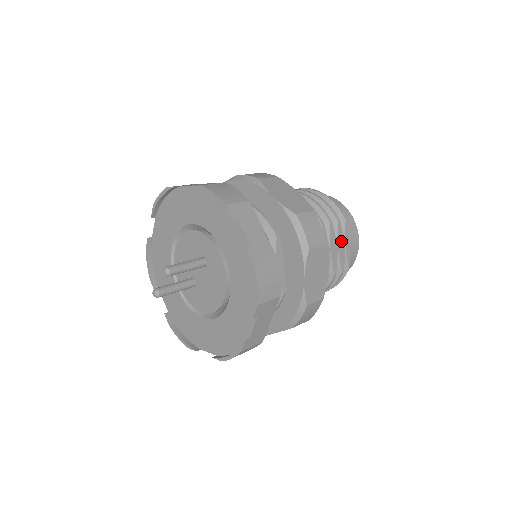
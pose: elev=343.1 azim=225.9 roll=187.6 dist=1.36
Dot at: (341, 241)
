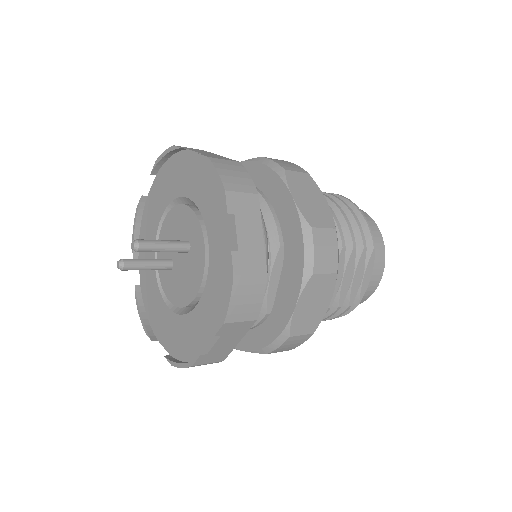
Dot at: (360, 271)
